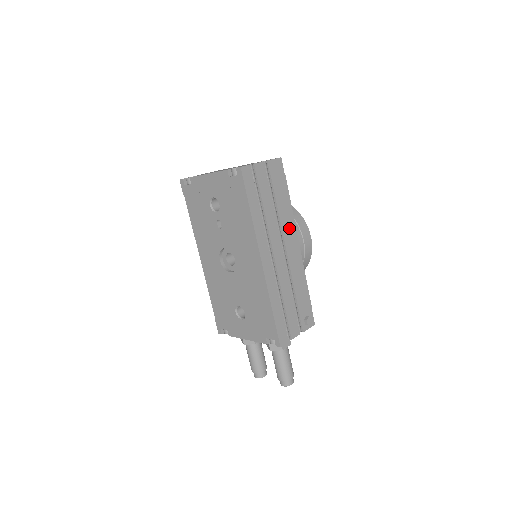
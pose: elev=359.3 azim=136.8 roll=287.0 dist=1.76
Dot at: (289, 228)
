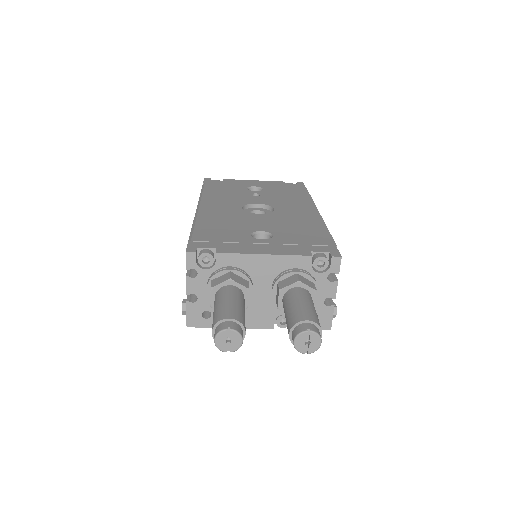
Dot at: occluded
